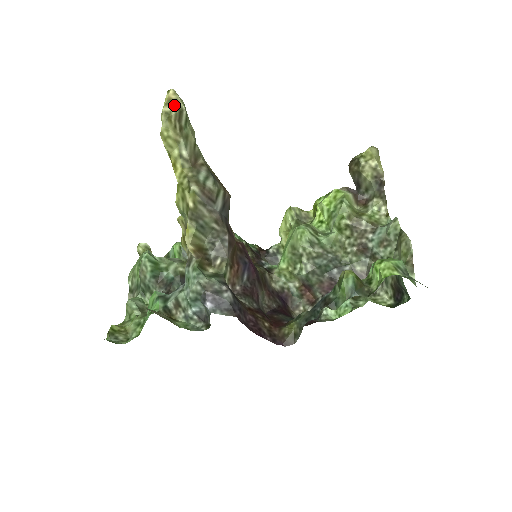
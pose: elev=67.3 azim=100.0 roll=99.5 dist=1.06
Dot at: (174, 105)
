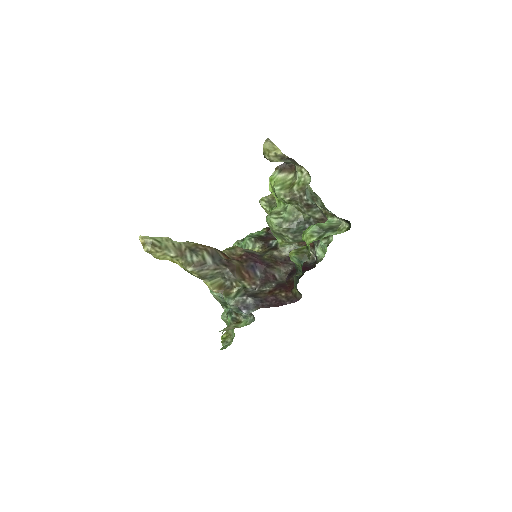
Dot at: (146, 244)
